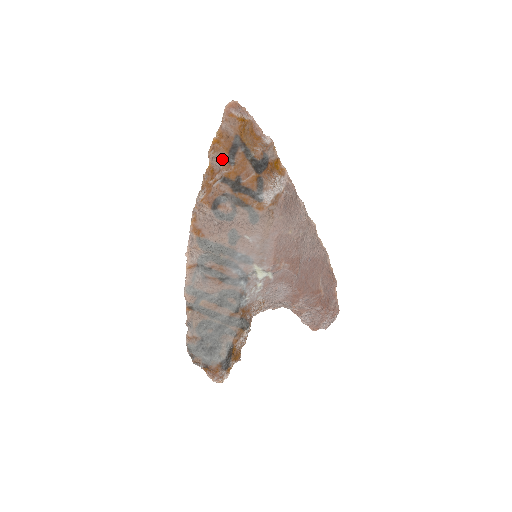
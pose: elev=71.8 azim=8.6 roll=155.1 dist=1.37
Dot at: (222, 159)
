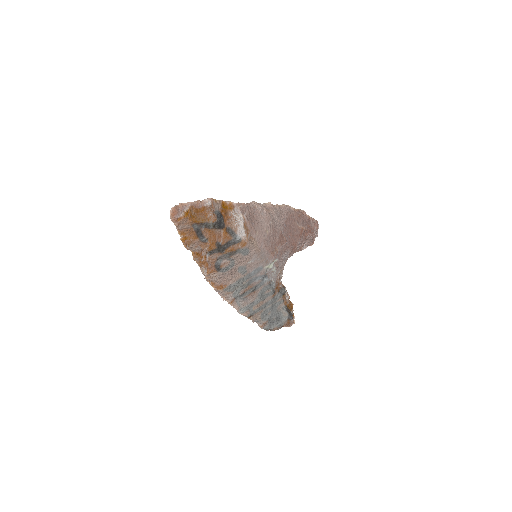
Dot at: (198, 244)
